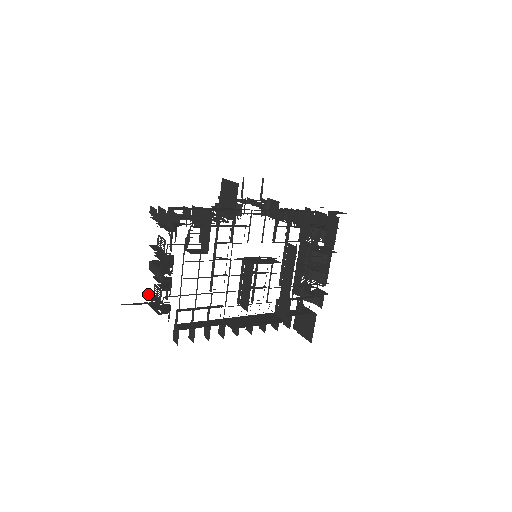
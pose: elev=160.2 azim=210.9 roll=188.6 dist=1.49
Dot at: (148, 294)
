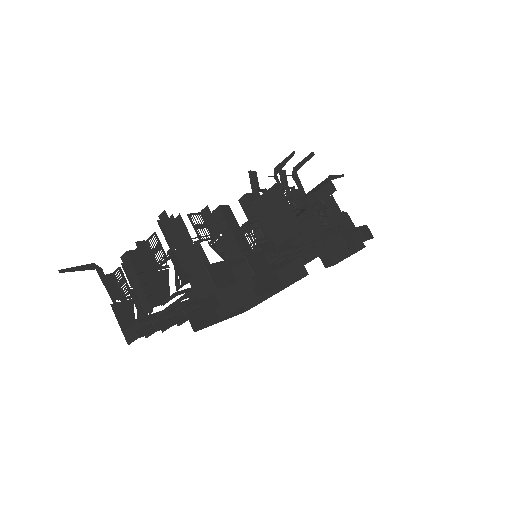
Dot at: (106, 276)
